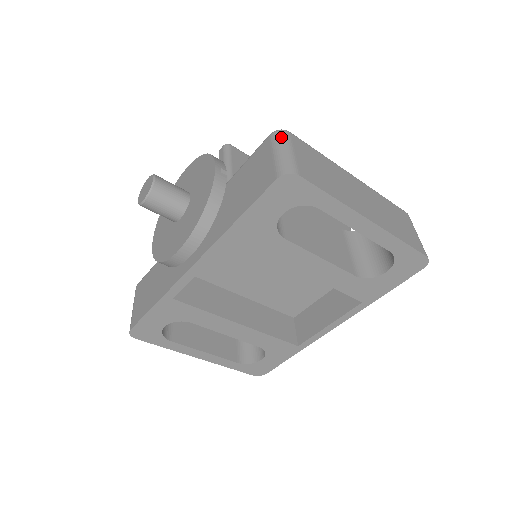
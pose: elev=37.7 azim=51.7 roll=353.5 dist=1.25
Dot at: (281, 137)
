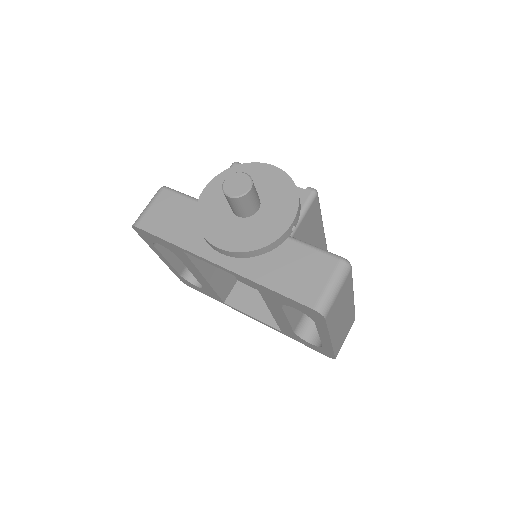
Dot at: (343, 273)
